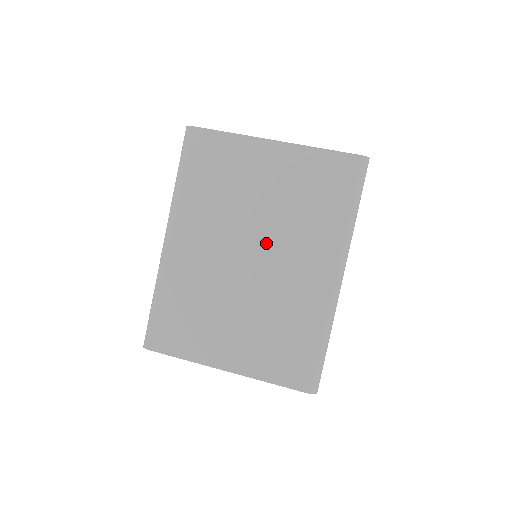
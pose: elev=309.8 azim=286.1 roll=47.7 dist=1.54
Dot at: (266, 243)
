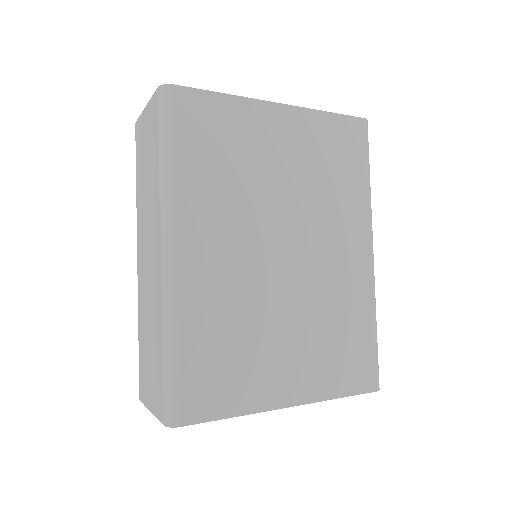
Dot at: (299, 230)
